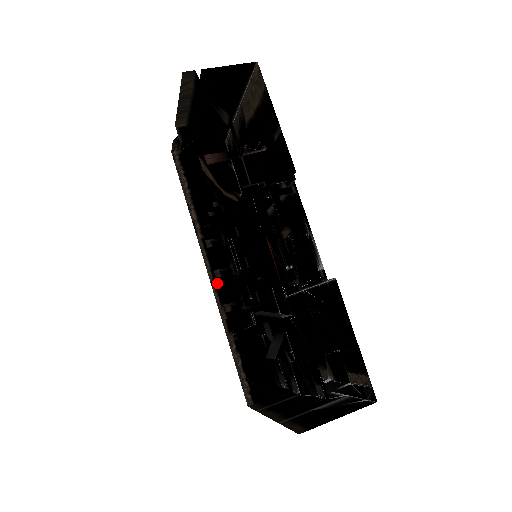
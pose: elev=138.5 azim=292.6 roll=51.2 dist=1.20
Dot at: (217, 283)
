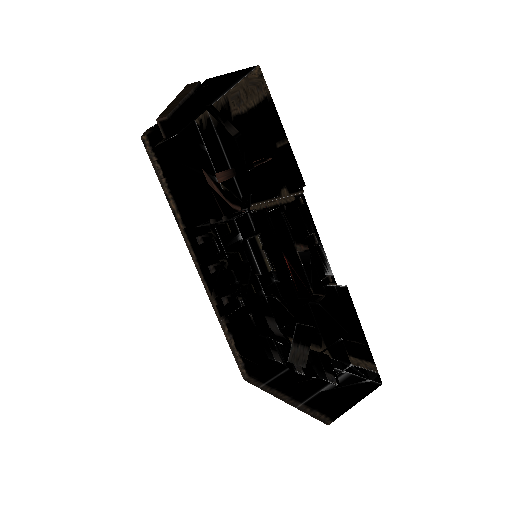
Dot at: (204, 272)
